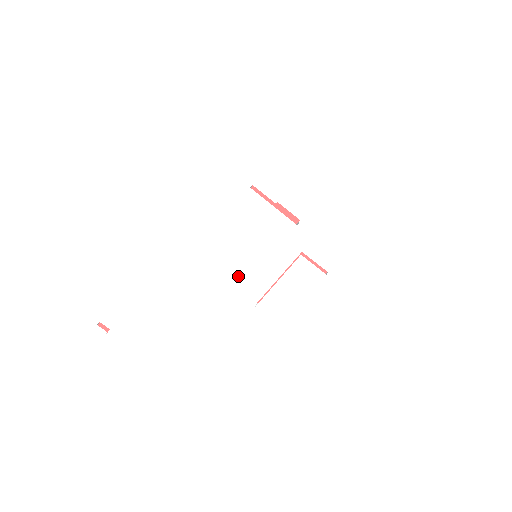
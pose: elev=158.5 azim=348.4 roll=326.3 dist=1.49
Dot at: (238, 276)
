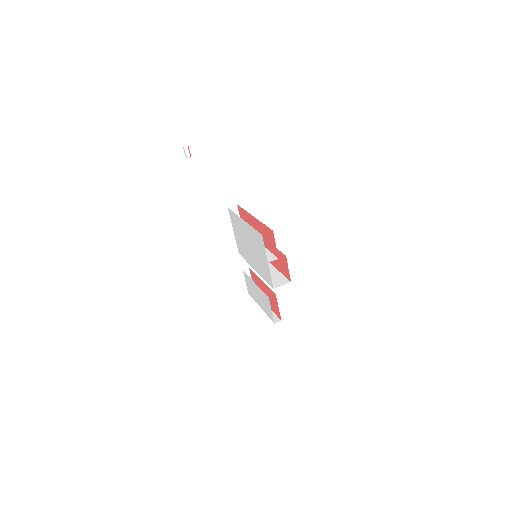
Dot at: (241, 248)
